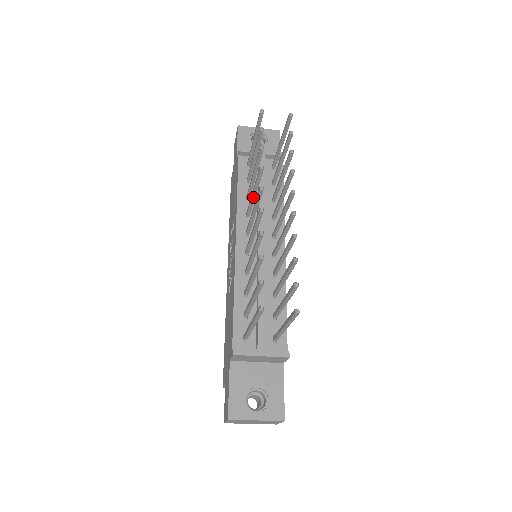
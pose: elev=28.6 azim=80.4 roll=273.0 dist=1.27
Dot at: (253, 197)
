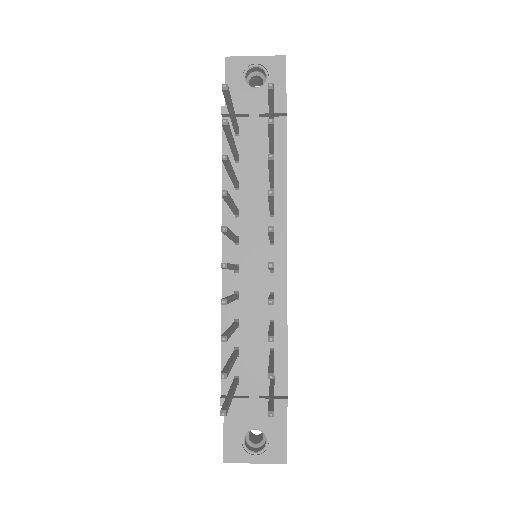
Dot at: (231, 207)
